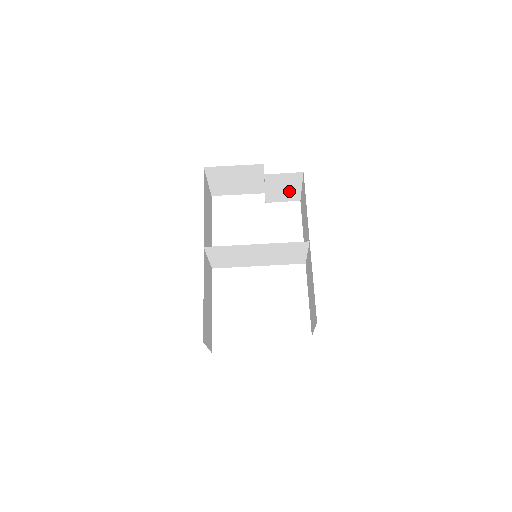
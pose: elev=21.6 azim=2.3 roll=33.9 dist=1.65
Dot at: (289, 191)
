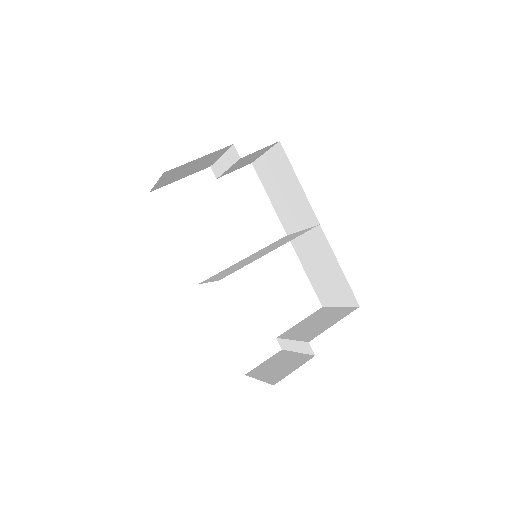
Dot at: (249, 160)
